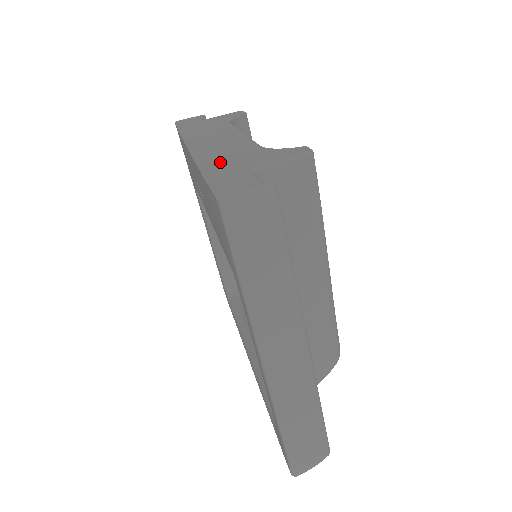
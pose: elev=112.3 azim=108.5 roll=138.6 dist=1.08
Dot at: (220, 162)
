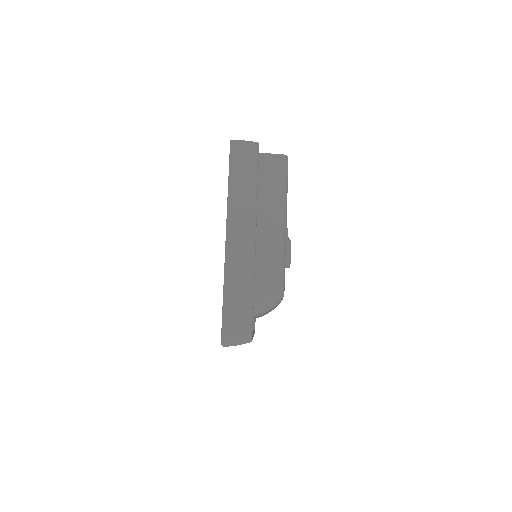
Dot at: occluded
